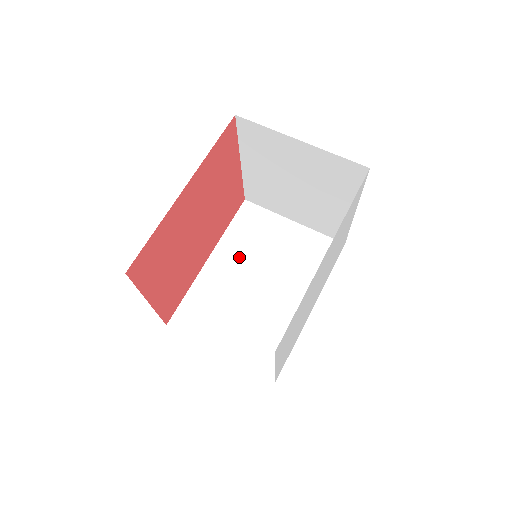
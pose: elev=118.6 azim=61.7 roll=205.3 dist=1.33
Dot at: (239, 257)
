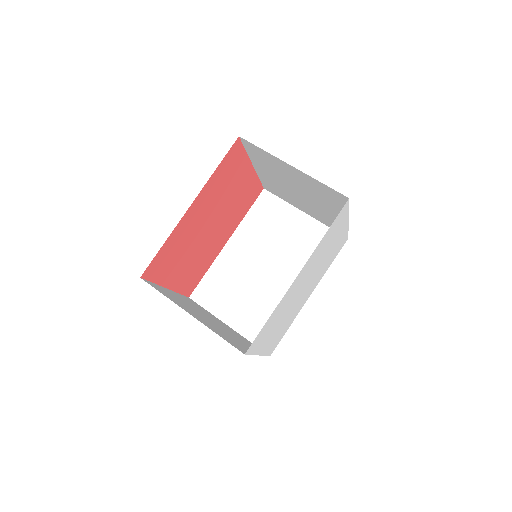
Dot at: (253, 243)
